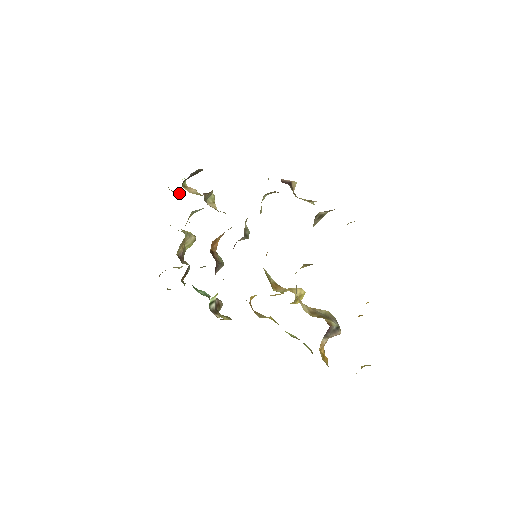
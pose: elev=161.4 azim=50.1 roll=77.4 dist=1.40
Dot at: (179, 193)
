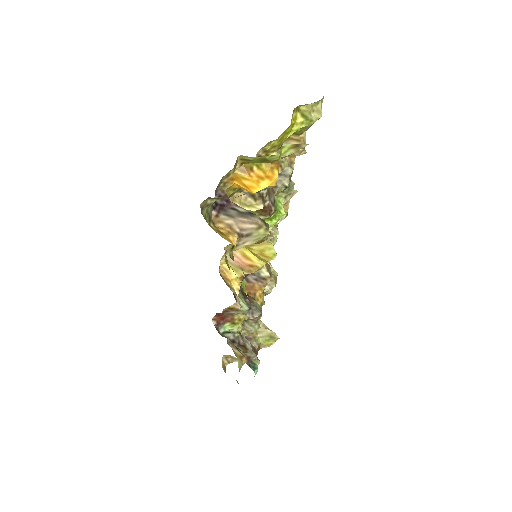
Dot at: occluded
